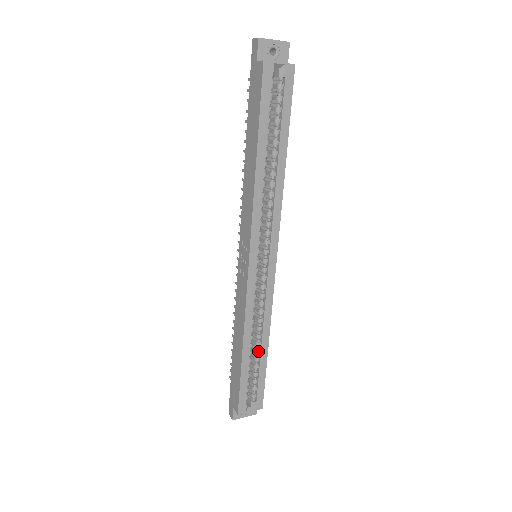
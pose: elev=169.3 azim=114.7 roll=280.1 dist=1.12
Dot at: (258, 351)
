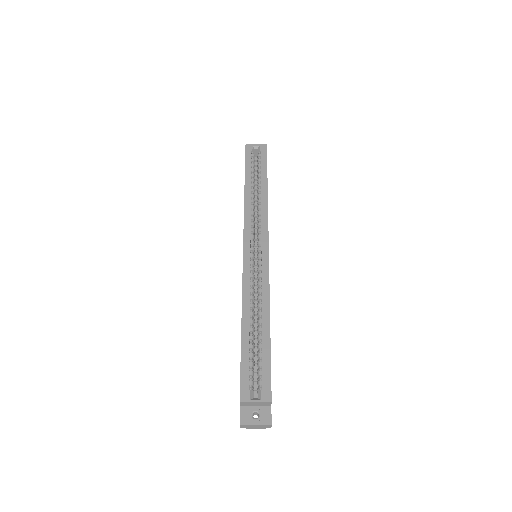
Dot at: (260, 329)
